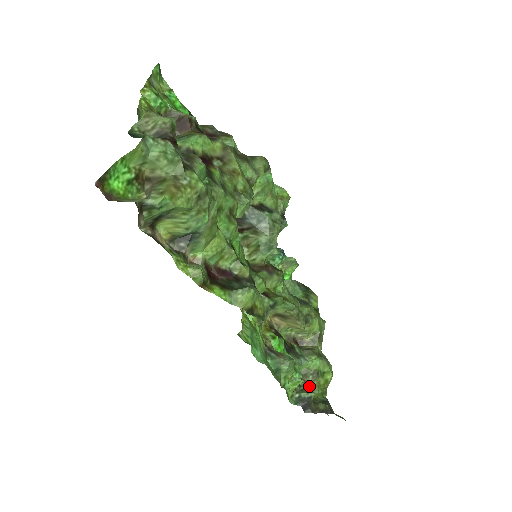
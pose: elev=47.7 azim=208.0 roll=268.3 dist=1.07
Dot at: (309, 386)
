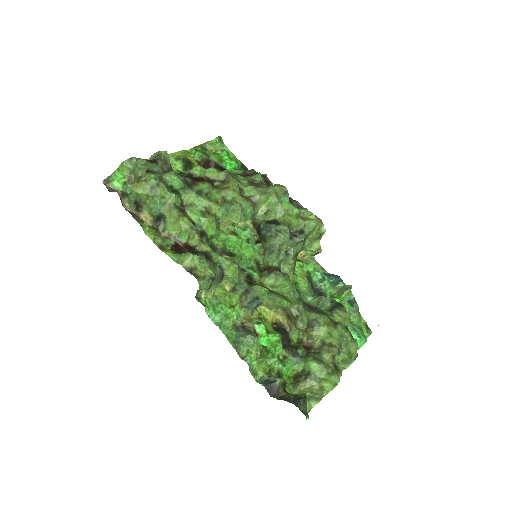
Dot at: (298, 385)
